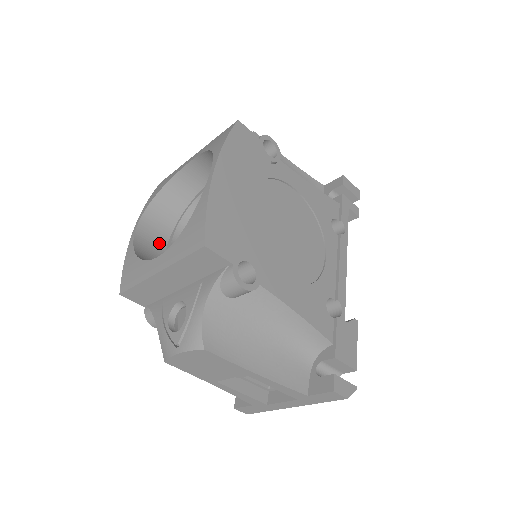
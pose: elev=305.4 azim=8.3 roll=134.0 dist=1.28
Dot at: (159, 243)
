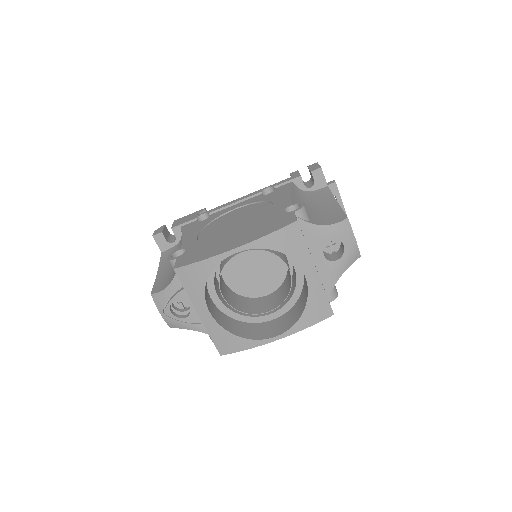
Dot at: occluded
